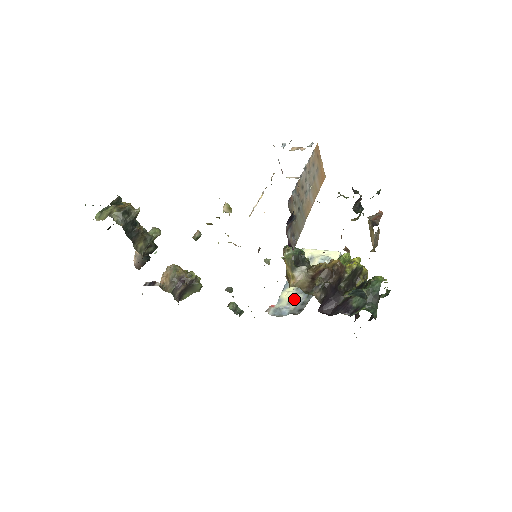
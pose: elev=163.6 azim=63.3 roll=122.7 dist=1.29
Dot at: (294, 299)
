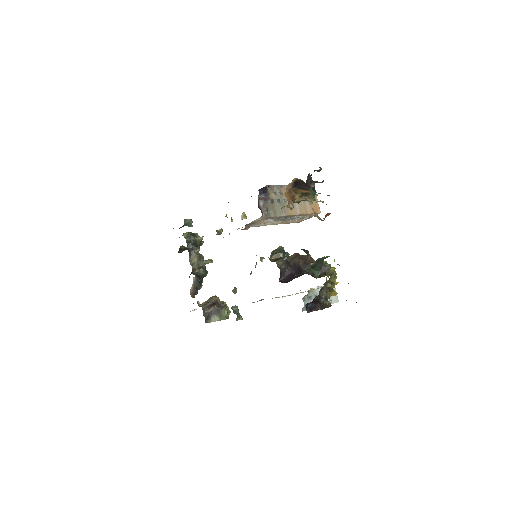
Dot at: occluded
